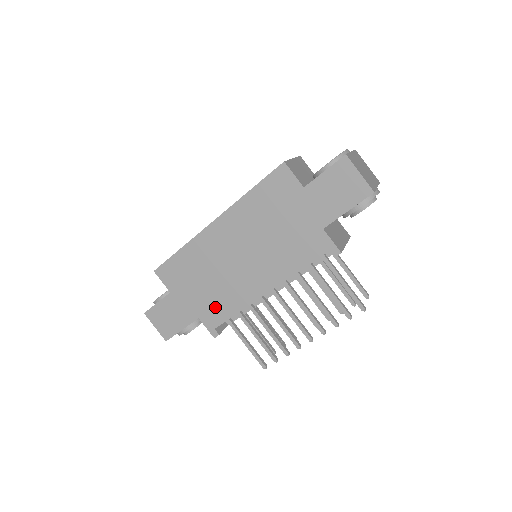
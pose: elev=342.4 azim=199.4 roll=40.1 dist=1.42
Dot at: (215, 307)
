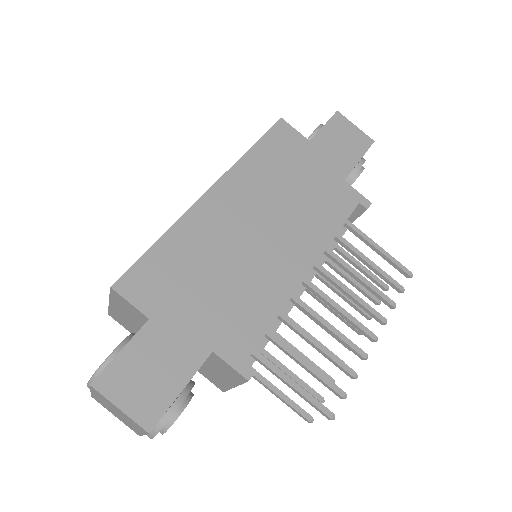
Dot at: (238, 320)
